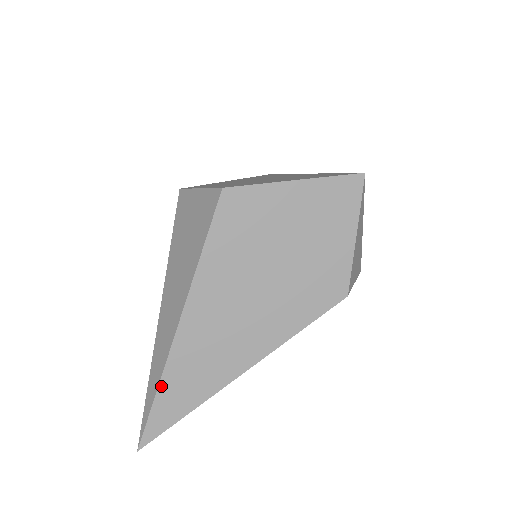
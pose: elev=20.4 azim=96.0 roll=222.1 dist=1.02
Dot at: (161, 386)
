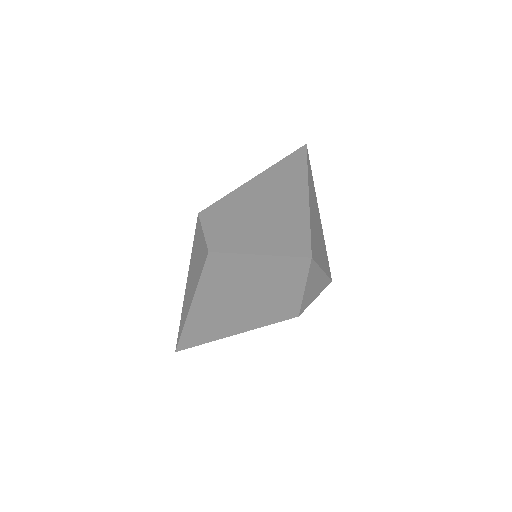
Dot at: (184, 331)
